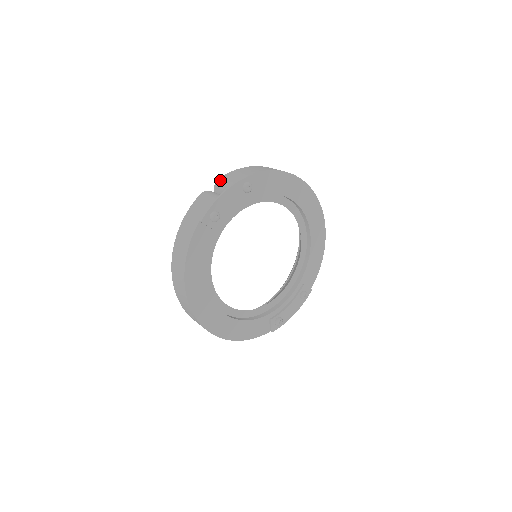
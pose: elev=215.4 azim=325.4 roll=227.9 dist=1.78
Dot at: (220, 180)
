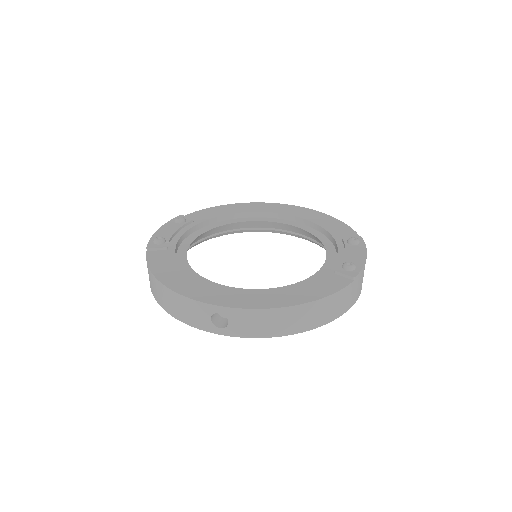
Dot at: occluded
